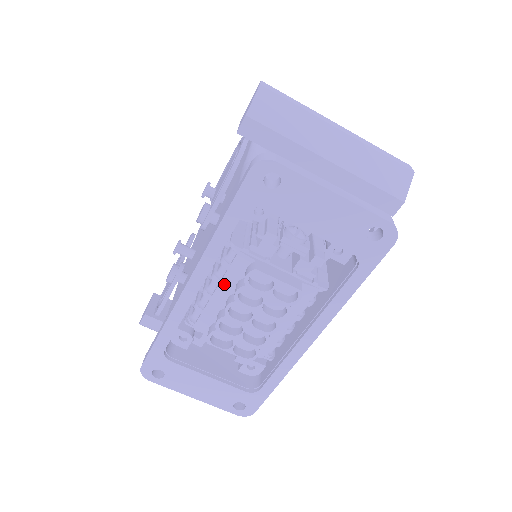
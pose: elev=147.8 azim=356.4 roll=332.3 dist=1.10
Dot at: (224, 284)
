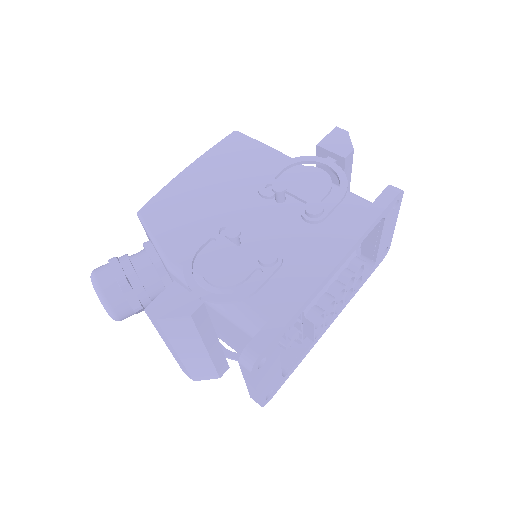
Dot at: occluded
